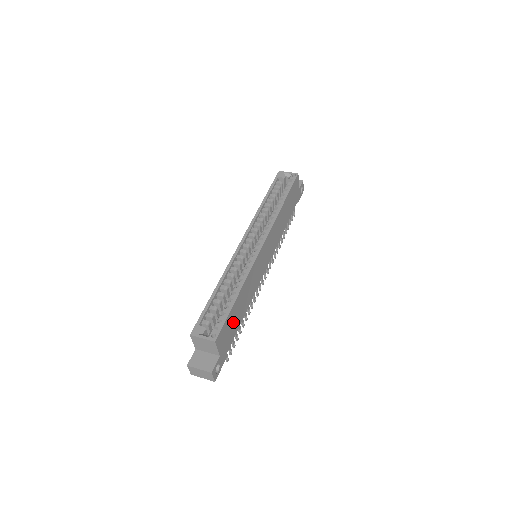
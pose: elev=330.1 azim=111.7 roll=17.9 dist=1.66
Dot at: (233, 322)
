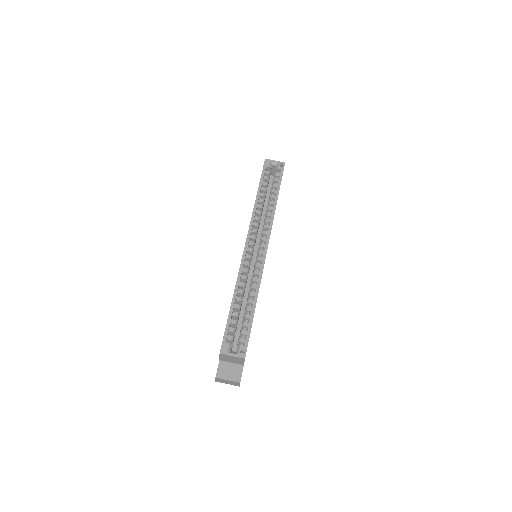
Dot at: occluded
